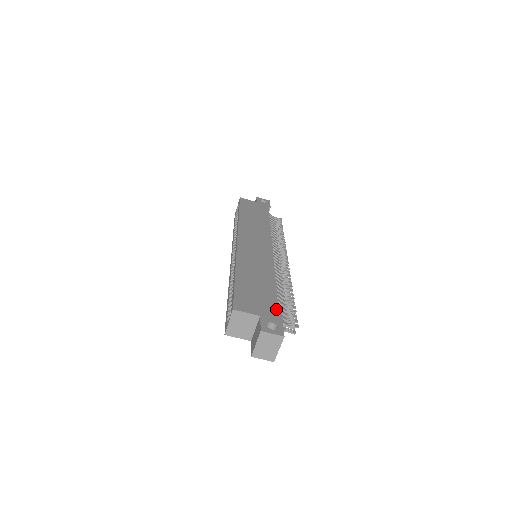
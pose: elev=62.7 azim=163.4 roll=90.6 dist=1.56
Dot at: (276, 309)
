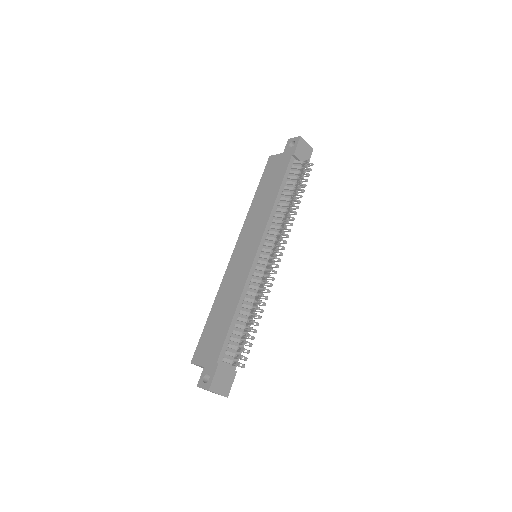
Dot at: (218, 354)
